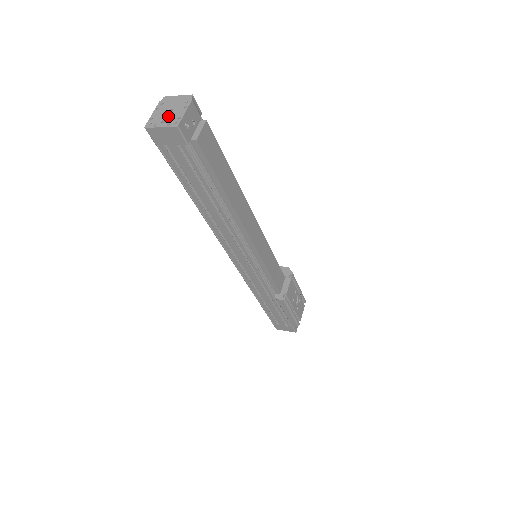
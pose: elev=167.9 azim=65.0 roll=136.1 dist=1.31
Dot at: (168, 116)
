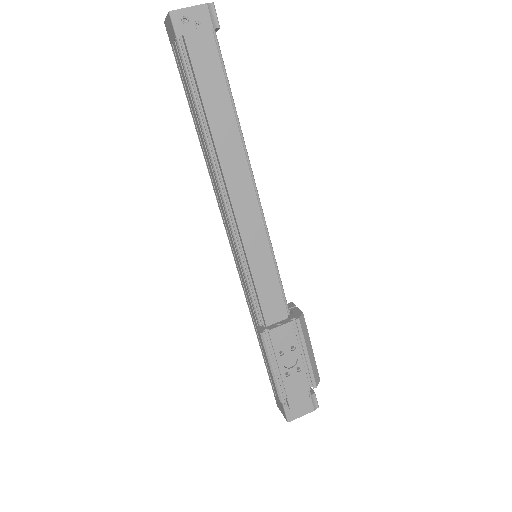
Dot at: occluded
